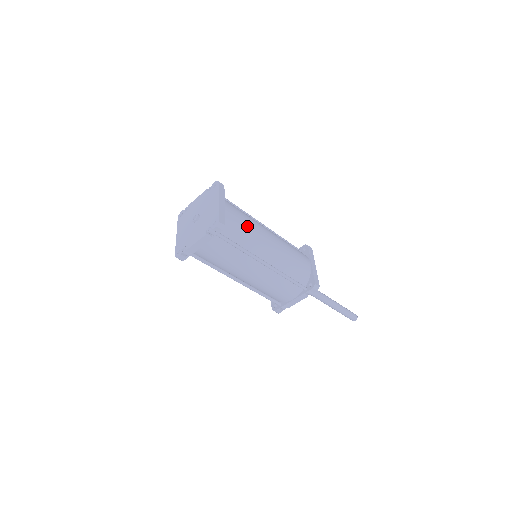
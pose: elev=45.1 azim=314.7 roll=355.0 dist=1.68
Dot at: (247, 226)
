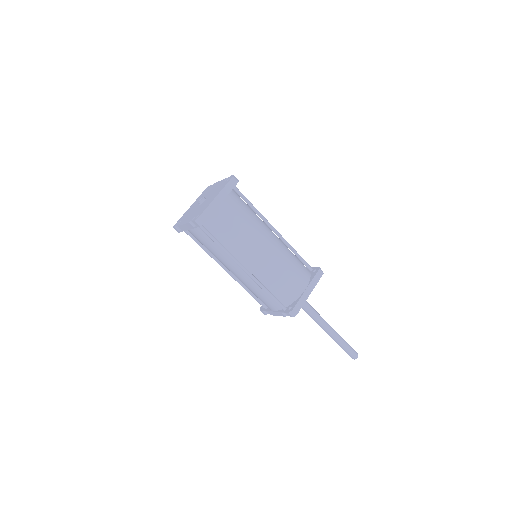
Dot at: (239, 229)
